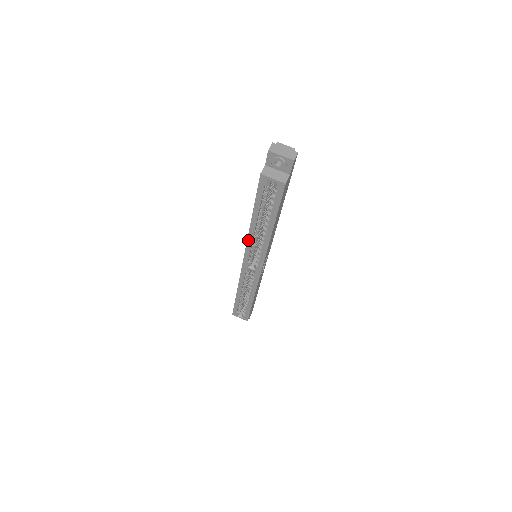
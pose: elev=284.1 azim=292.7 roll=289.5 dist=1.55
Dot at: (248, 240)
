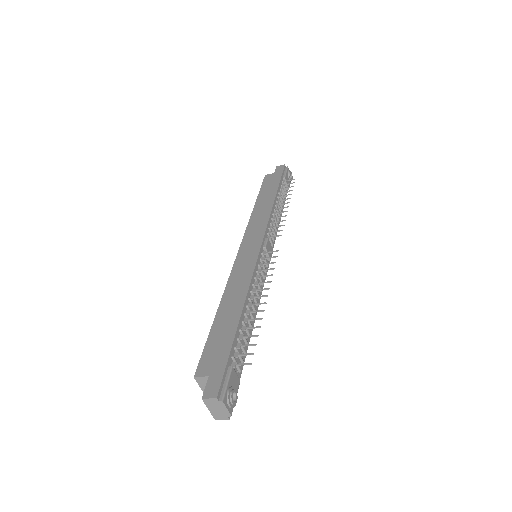
Dot at: (229, 280)
